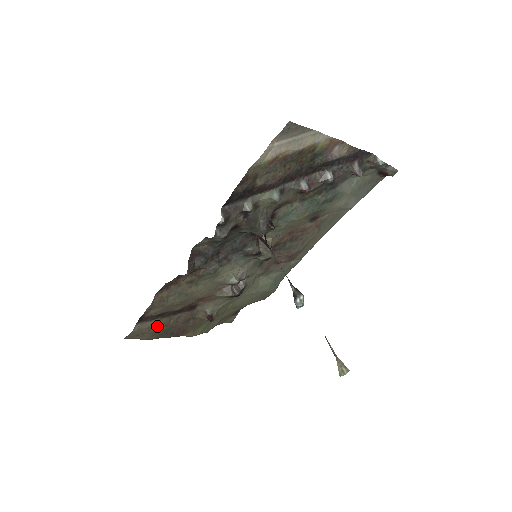
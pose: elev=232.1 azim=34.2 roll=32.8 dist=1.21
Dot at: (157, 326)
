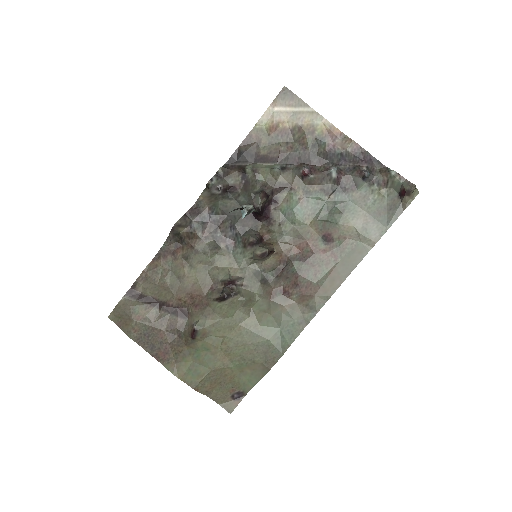
Dot at: (141, 313)
